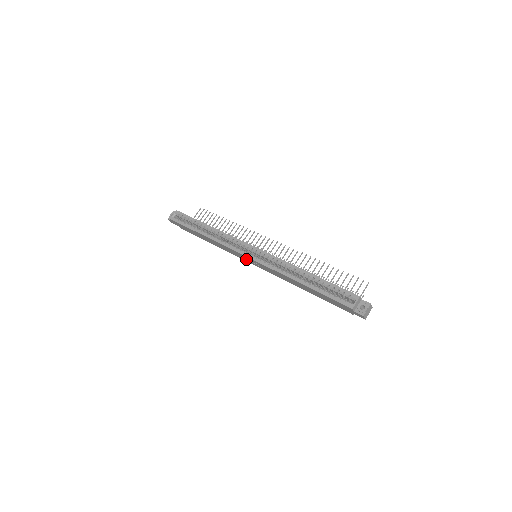
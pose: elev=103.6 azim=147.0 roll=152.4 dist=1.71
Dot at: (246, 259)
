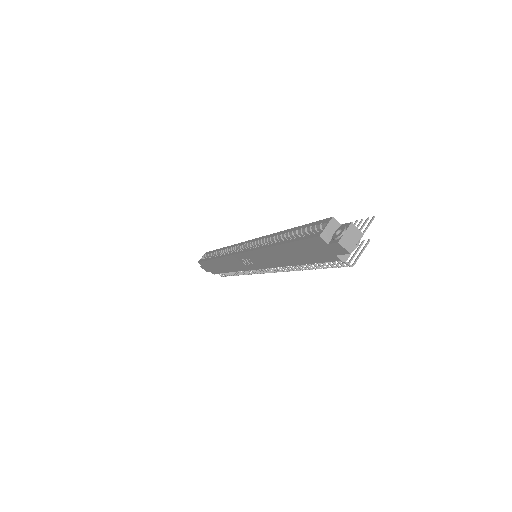
Dot at: (245, 263)
